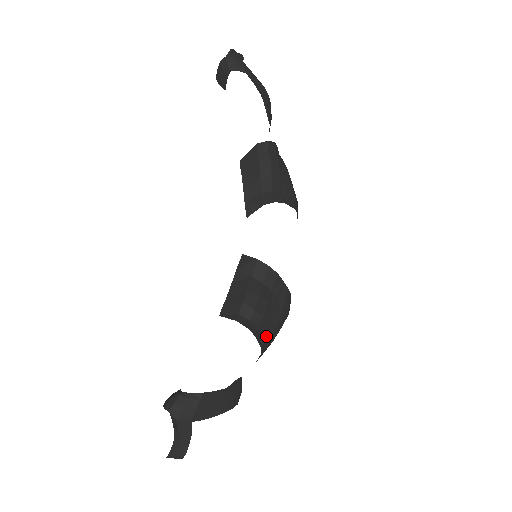
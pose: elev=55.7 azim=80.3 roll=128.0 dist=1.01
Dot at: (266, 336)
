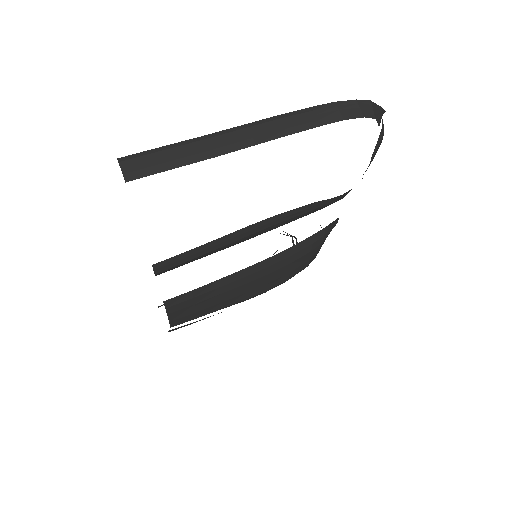
Dot at: (326, 233)
